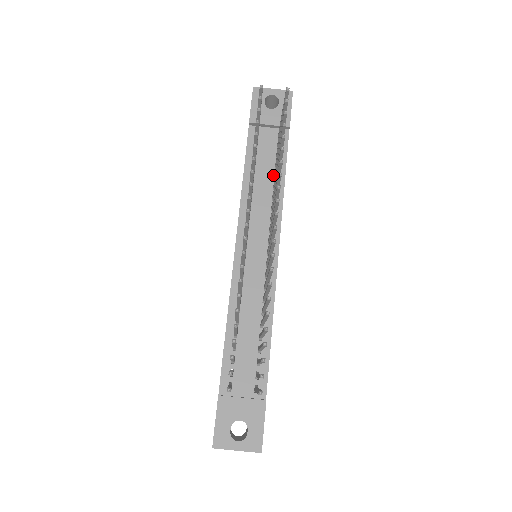
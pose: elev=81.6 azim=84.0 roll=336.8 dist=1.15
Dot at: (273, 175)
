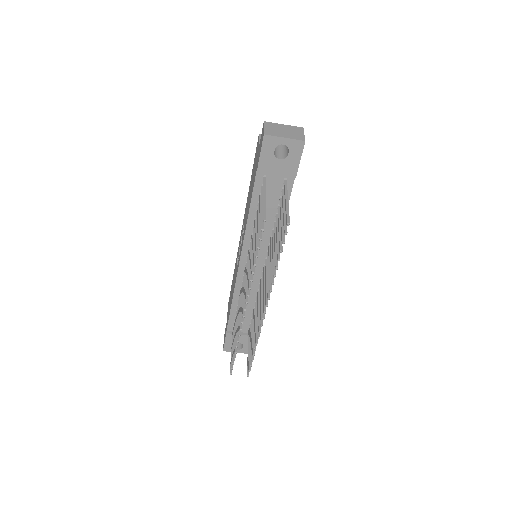
Dot at: (275, 214)
